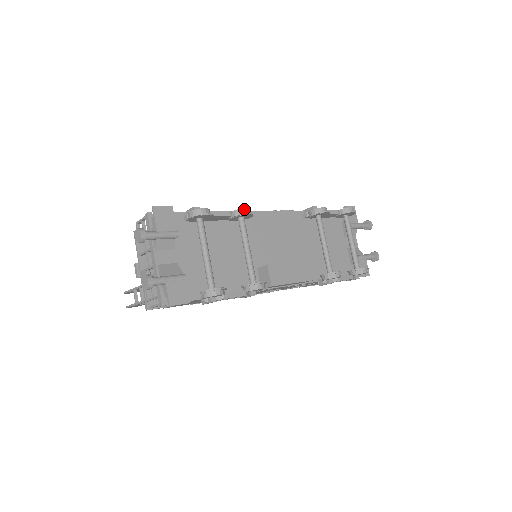
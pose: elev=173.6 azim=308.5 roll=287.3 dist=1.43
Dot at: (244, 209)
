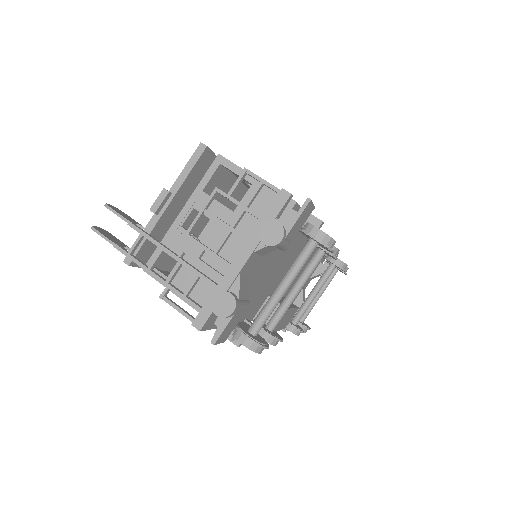
Dot at: (338, 250)
